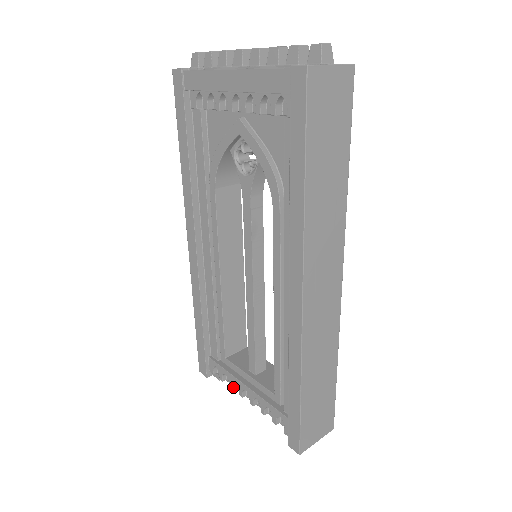
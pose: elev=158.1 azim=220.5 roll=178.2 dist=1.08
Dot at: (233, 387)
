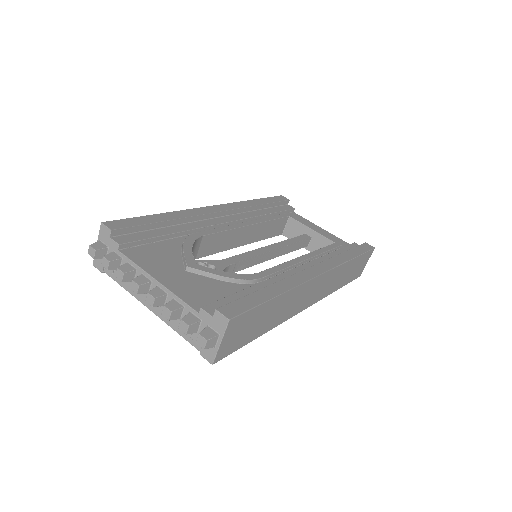
Dot at: occluded
